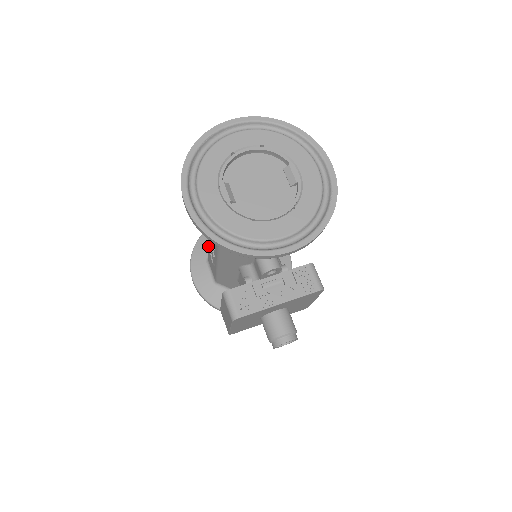
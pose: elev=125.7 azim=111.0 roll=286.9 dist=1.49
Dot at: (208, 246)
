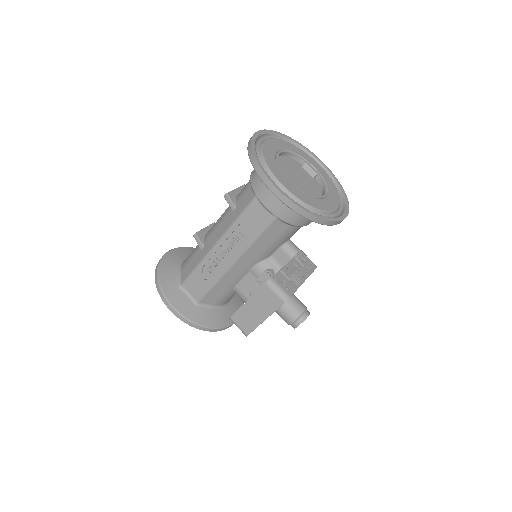
Dot at: (199, 263)
